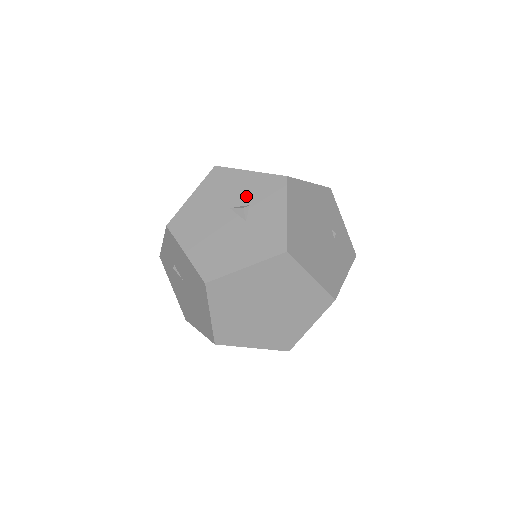
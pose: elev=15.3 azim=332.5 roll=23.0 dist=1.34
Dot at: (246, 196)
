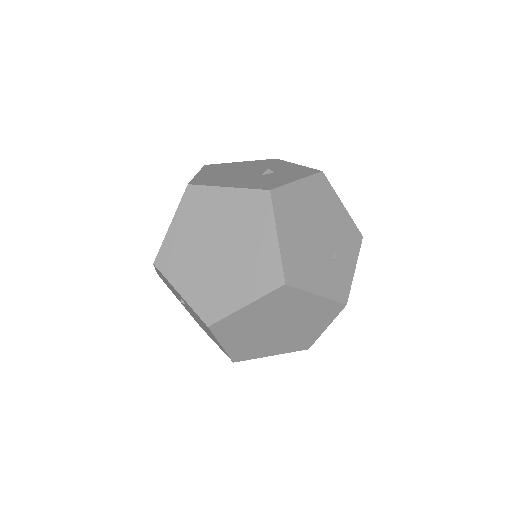
Dot at: (278, 169)
